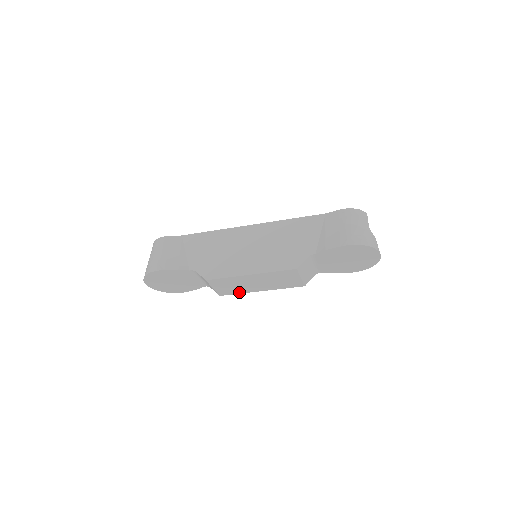
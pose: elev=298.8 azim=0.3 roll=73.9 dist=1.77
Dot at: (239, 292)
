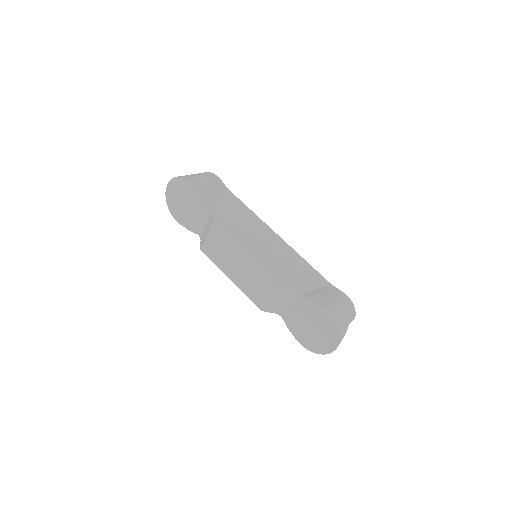
Dot at: (216, 262)
